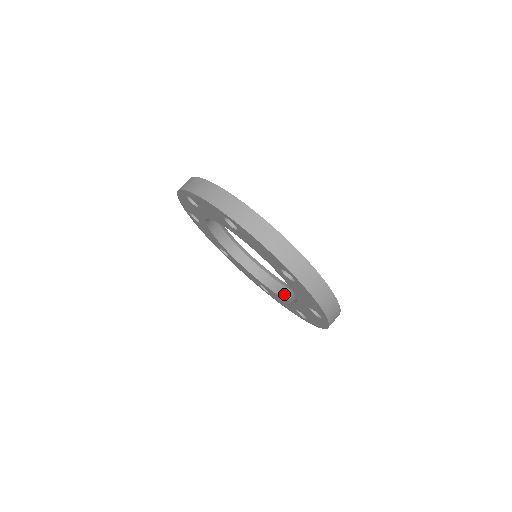
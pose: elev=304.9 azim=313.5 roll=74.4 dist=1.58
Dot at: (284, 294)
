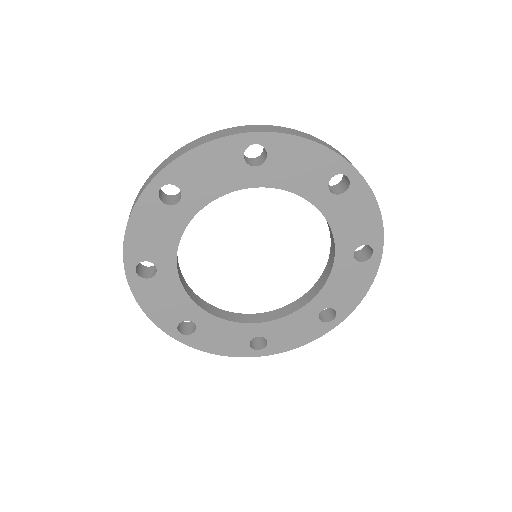
Dot at: (296, 307)
